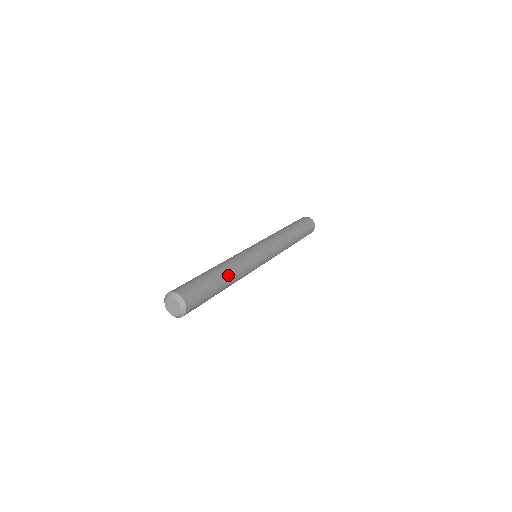
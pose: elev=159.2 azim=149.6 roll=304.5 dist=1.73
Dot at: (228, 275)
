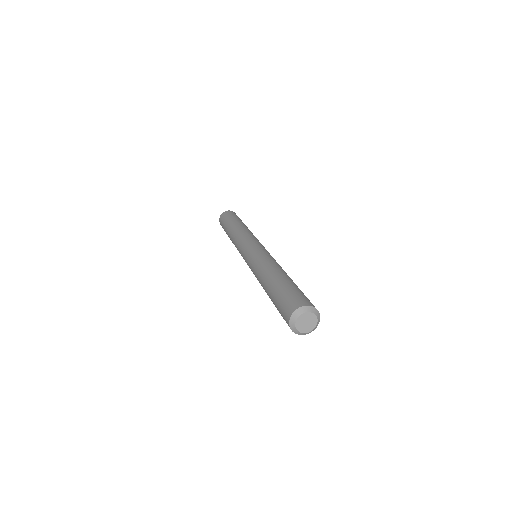
Dot at: occluded
